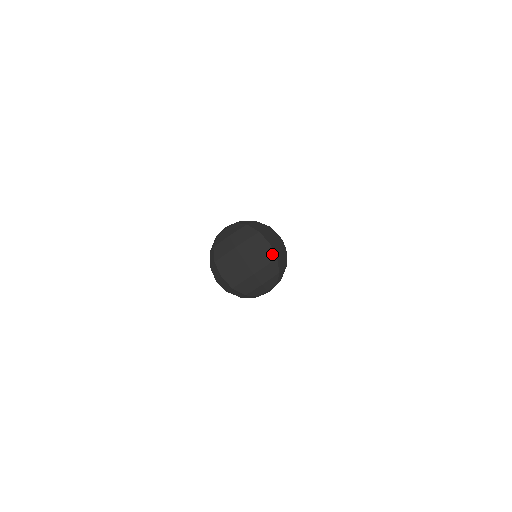
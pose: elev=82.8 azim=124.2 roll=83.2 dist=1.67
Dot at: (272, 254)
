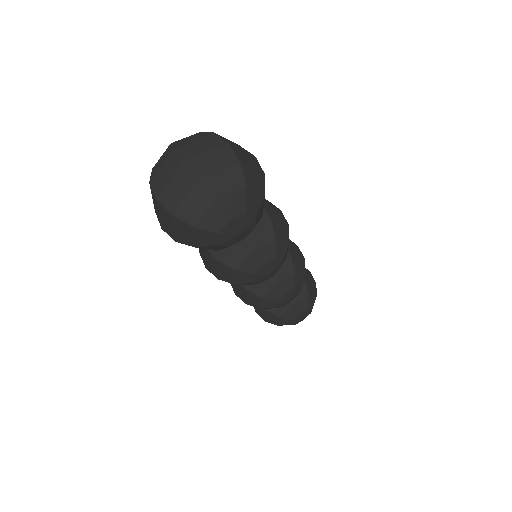
Dot at: (232, 156)
